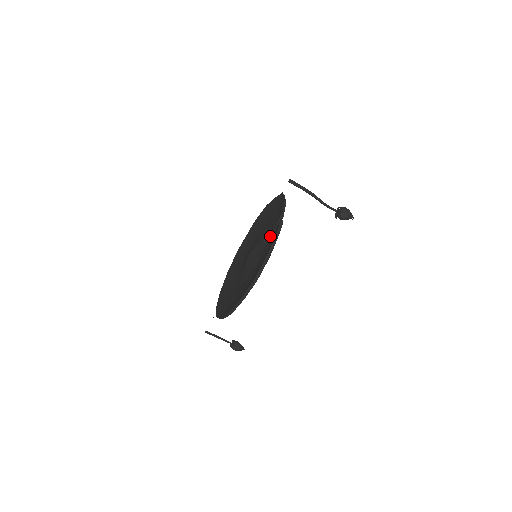
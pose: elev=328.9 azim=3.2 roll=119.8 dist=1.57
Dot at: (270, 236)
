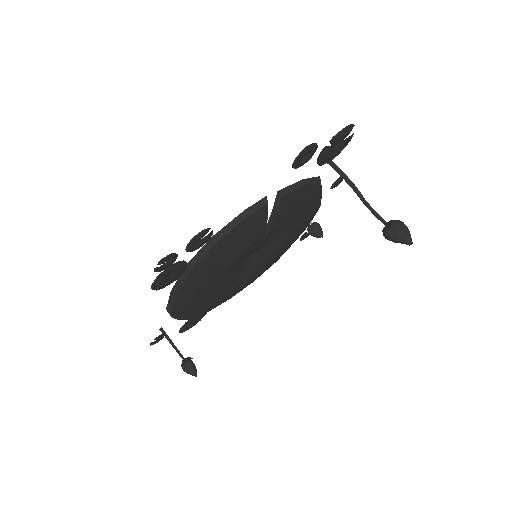
Dot at: occluded
